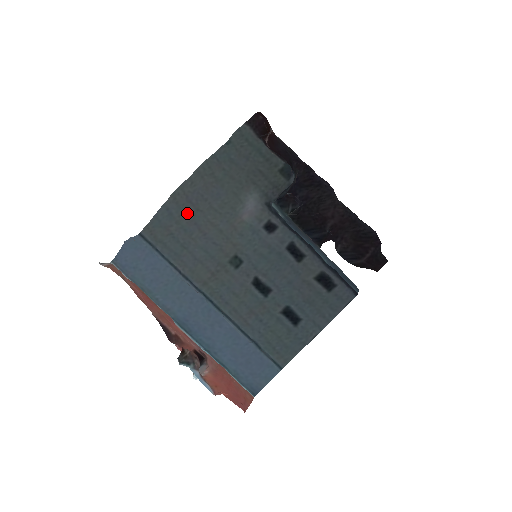
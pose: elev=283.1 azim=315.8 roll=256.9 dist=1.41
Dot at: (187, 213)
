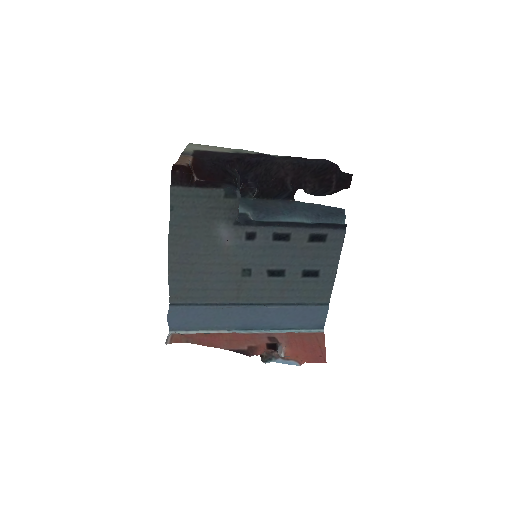
Dot at: (188, 271)
